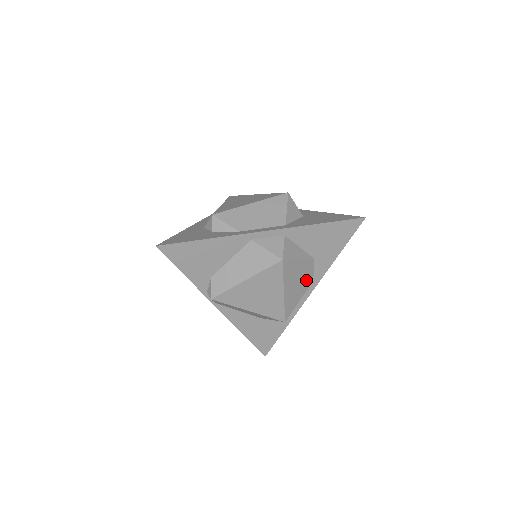
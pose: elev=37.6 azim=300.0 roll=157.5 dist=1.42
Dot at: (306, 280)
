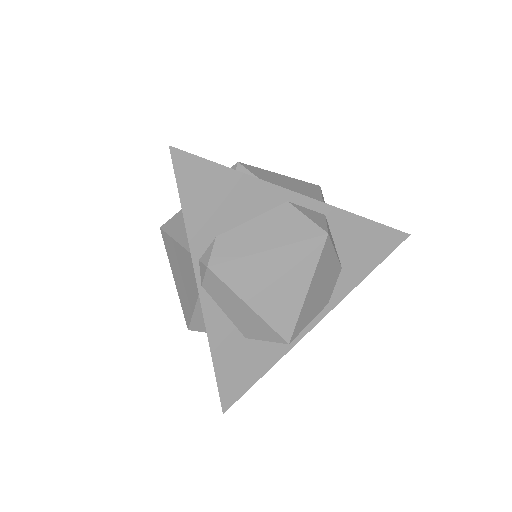
Dot at: (325, 294)
